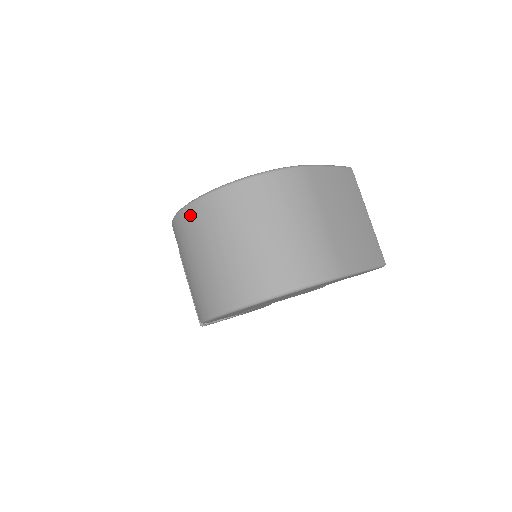
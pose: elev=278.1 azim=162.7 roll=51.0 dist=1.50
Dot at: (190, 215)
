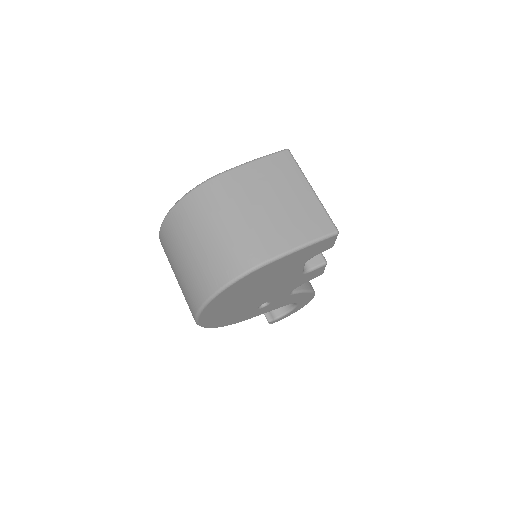
Dot at: occluded
